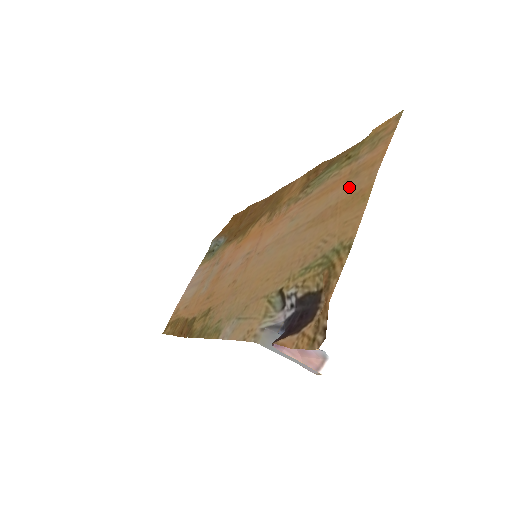
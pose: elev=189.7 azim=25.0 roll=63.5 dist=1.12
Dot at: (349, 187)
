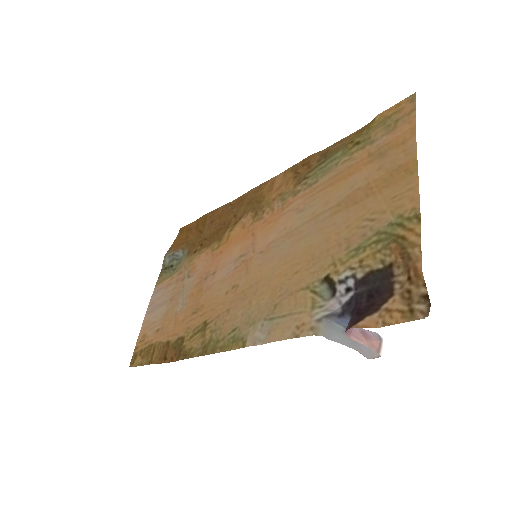
Dot at: (378, 167)
